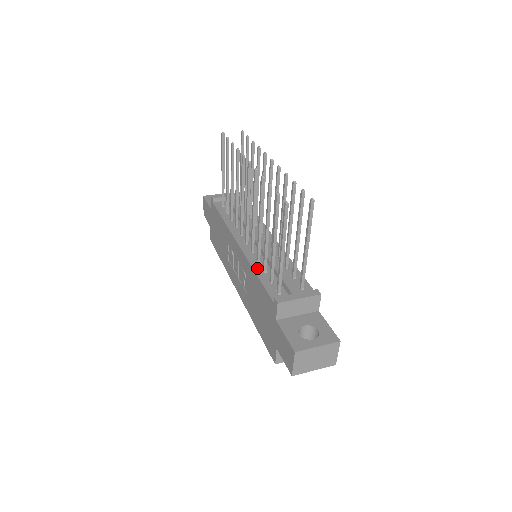
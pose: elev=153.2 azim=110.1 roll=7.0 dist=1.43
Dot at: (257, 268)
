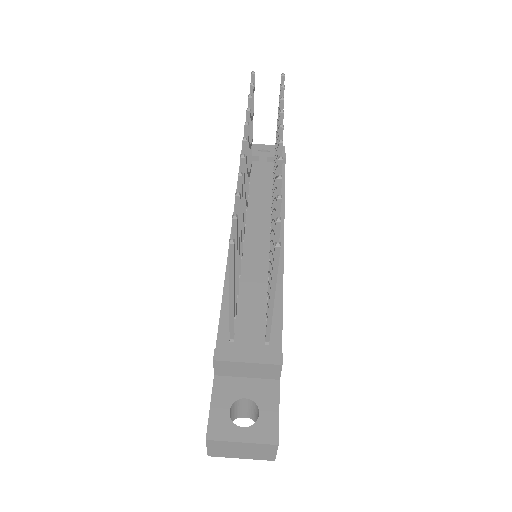
Dot at: occluded
